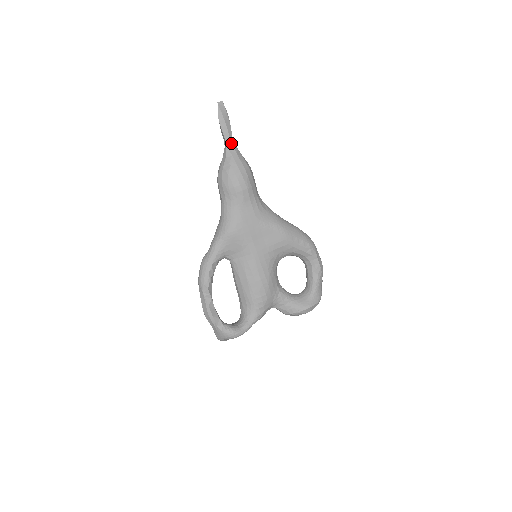
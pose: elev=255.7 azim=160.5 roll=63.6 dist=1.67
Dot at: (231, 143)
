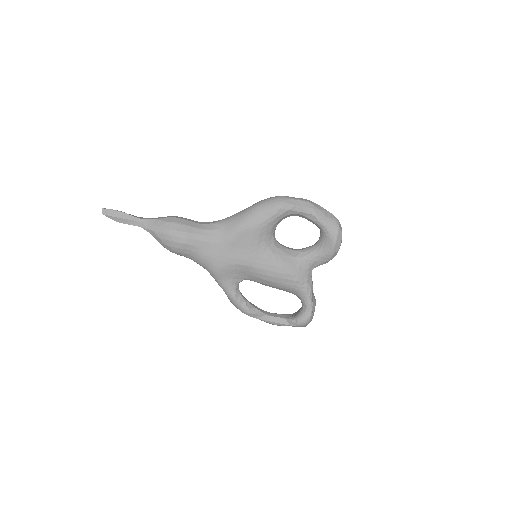
Dot at: (142, 223)
